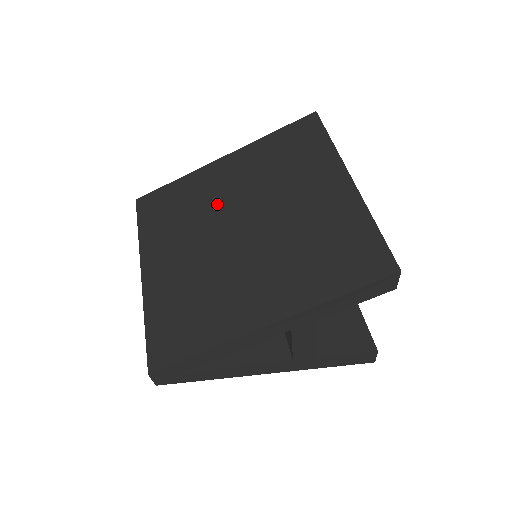
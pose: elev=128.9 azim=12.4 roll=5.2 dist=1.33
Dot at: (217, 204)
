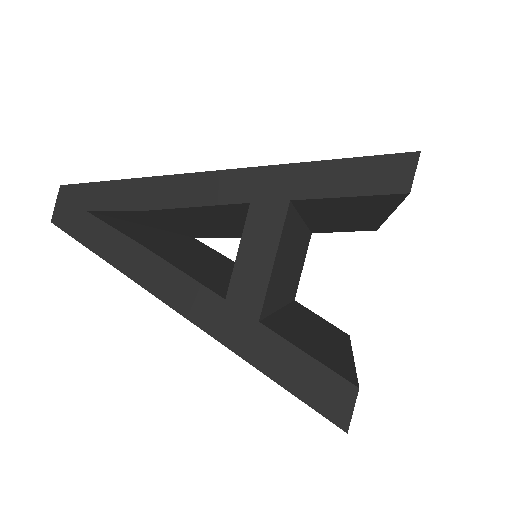
Dot at: occluded
